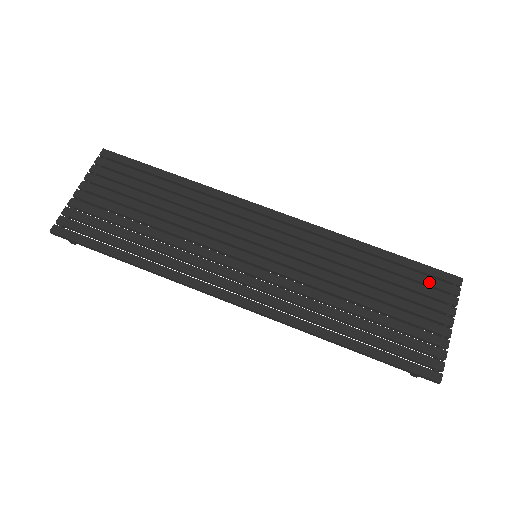
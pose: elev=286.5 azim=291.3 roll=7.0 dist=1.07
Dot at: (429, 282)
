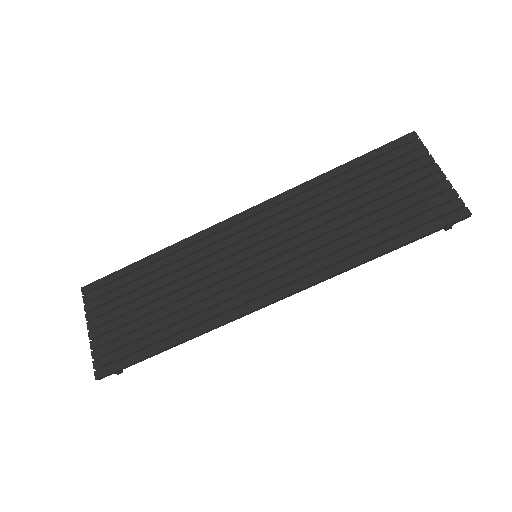
Dot at: (393, 156)
